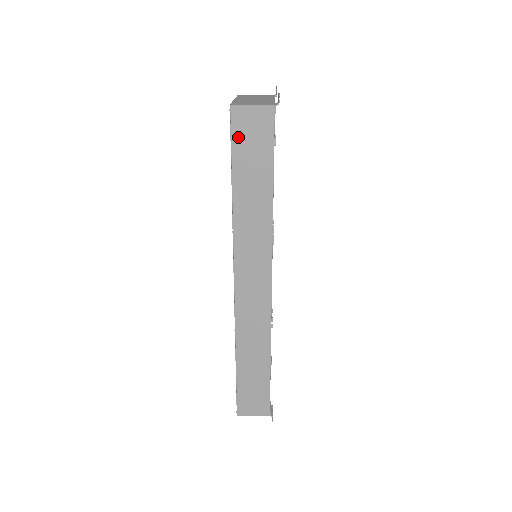
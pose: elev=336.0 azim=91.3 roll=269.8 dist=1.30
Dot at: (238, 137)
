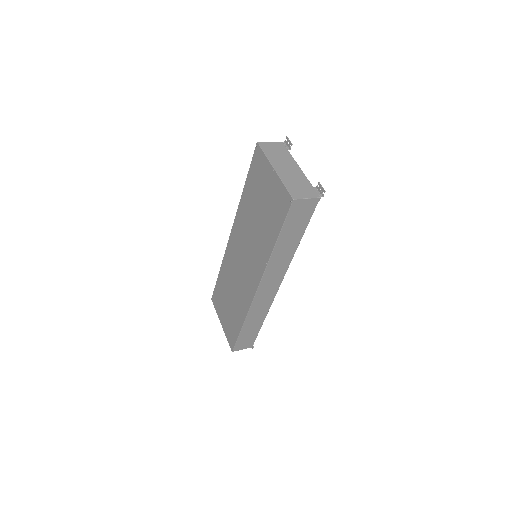
Dot at: (291, 216)
